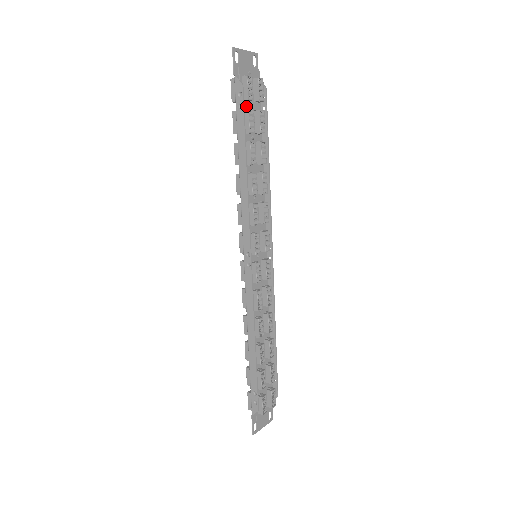
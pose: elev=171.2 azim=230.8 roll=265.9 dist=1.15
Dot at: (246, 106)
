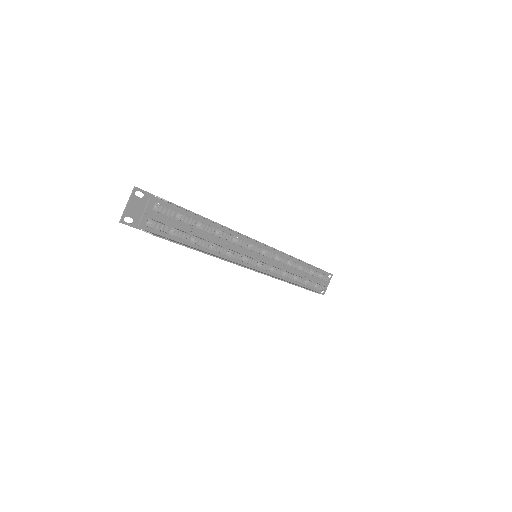
Dot at: (168, 229)
